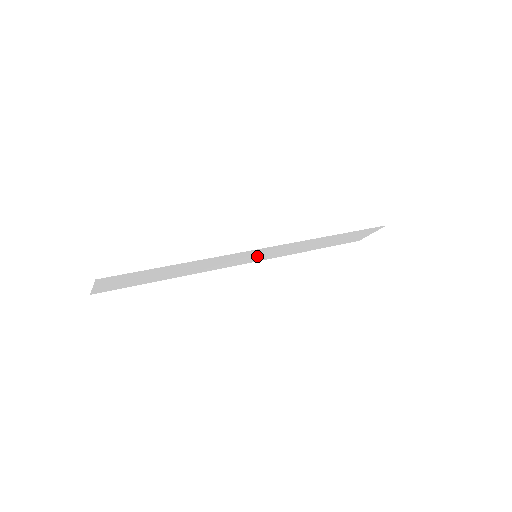
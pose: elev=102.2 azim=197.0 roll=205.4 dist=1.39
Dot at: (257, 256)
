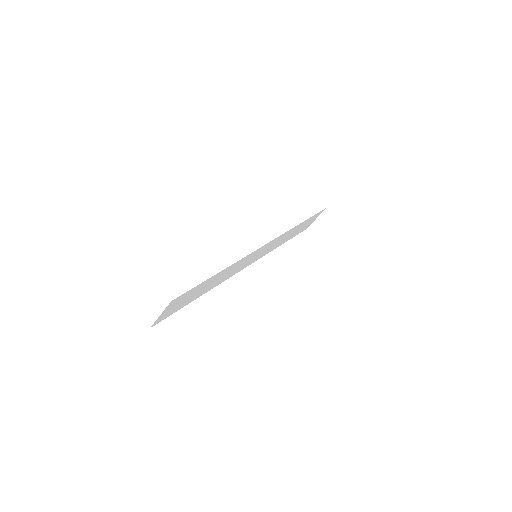
Dot at: (256, 256)
